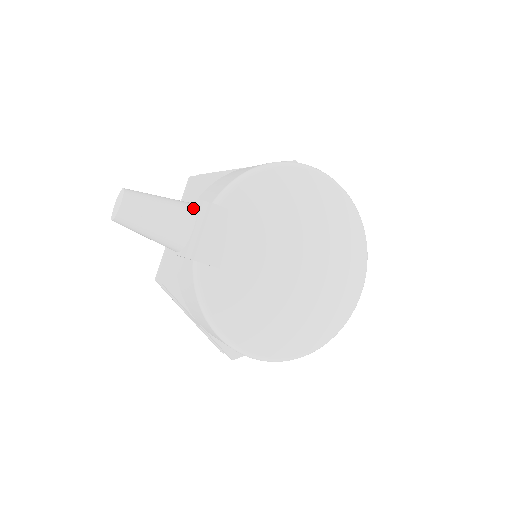
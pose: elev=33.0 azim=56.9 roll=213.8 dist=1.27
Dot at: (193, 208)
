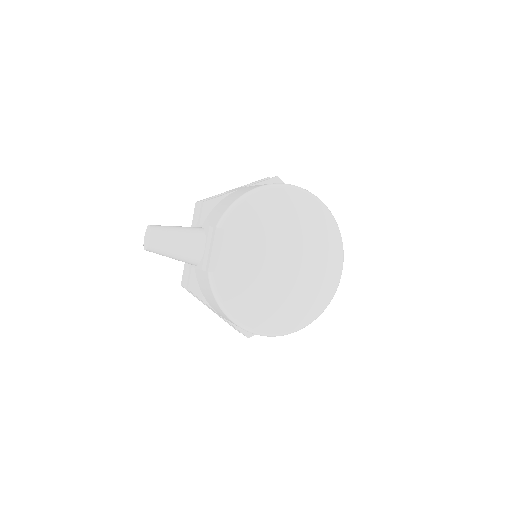
Dot at: (202, 232)
